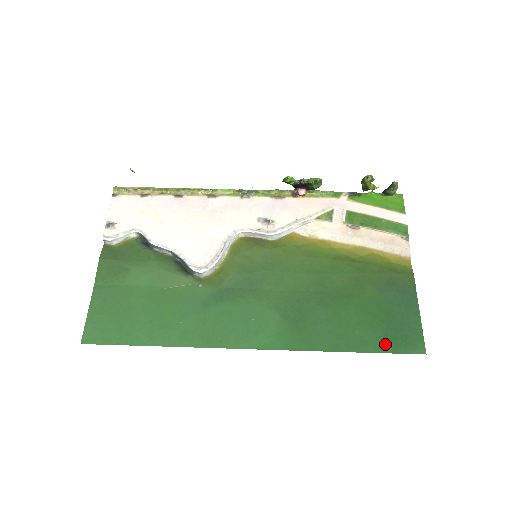
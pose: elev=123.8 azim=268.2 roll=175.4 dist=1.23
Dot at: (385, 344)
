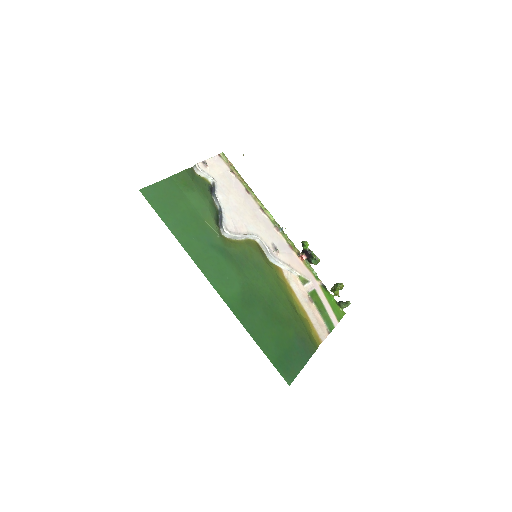
Dot at: (276, 360)
